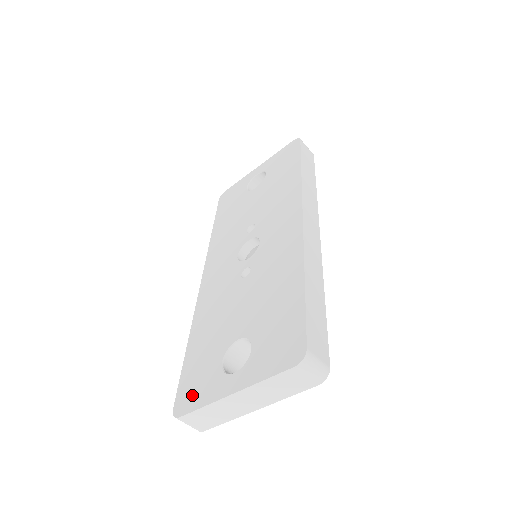
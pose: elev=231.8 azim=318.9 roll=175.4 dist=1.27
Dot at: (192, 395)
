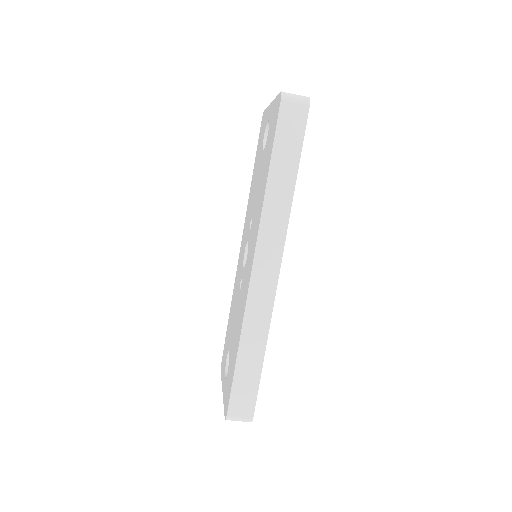
Dot at: occluded
